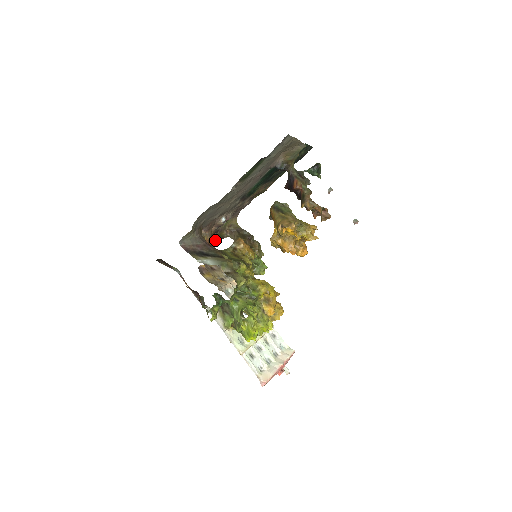
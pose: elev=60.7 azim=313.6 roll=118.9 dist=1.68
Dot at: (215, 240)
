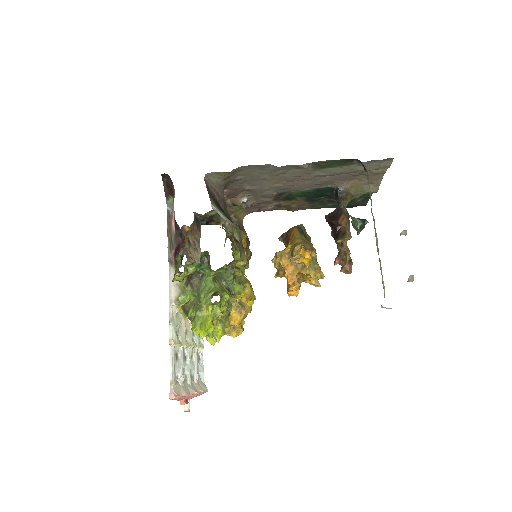
Dot at: (209, 219)
